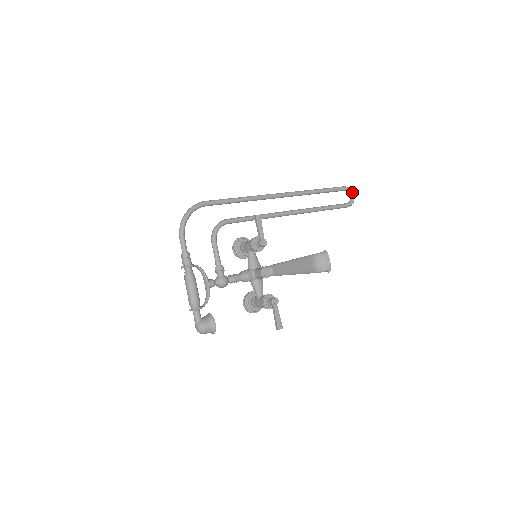
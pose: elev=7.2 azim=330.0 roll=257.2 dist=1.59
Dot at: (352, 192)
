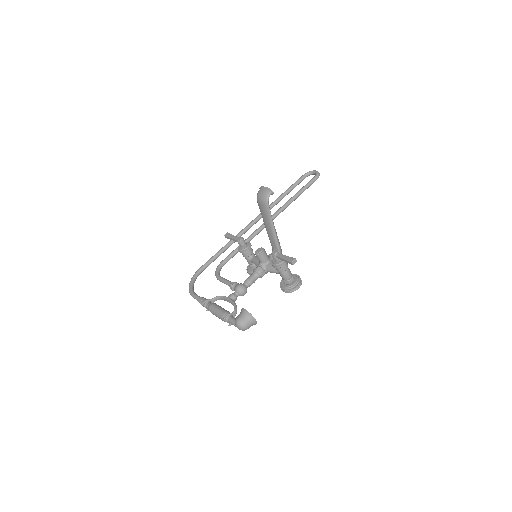
Dot at: (312, 171)
